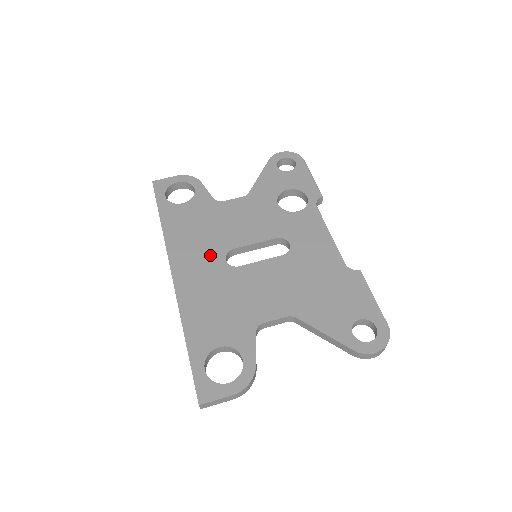
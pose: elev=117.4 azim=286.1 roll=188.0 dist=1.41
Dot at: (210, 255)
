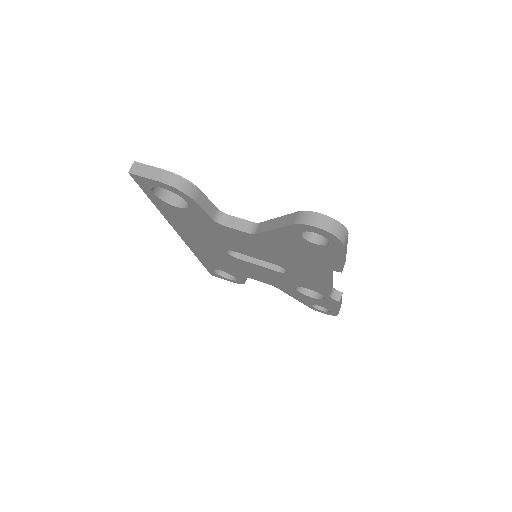
Dot at: occluded
